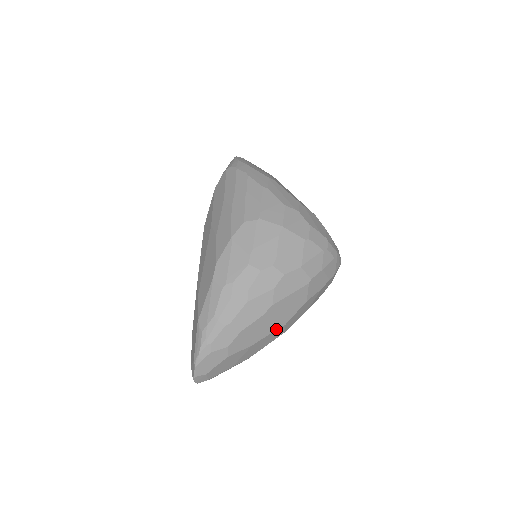
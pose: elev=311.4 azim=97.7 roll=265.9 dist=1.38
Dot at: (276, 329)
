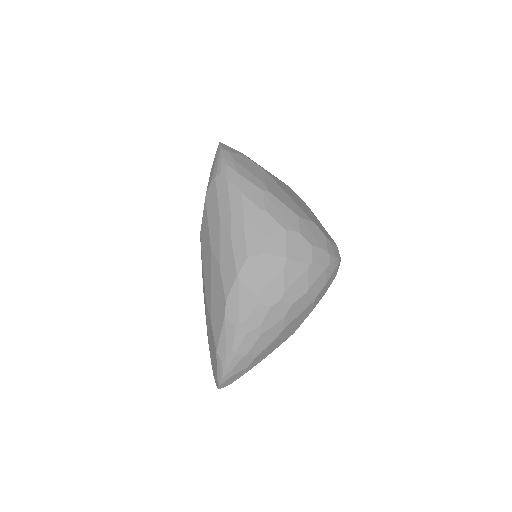
Dot at: (286, 339)
